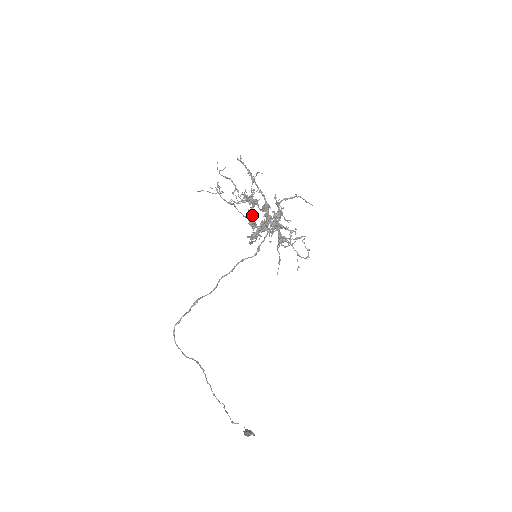
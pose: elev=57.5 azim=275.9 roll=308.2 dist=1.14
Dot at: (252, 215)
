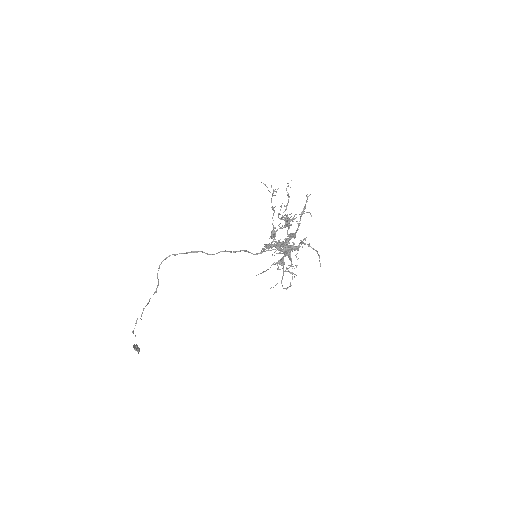
Dot at: occluded
